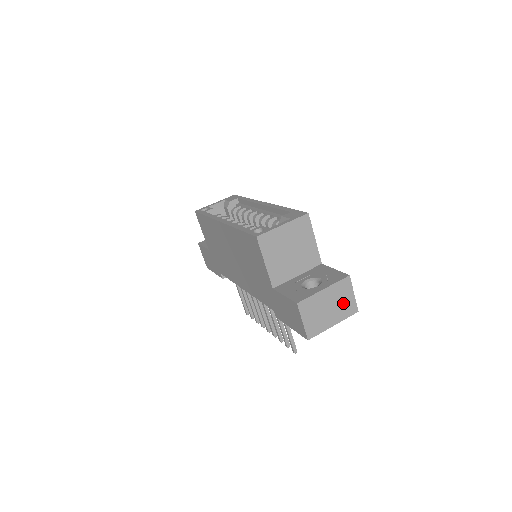
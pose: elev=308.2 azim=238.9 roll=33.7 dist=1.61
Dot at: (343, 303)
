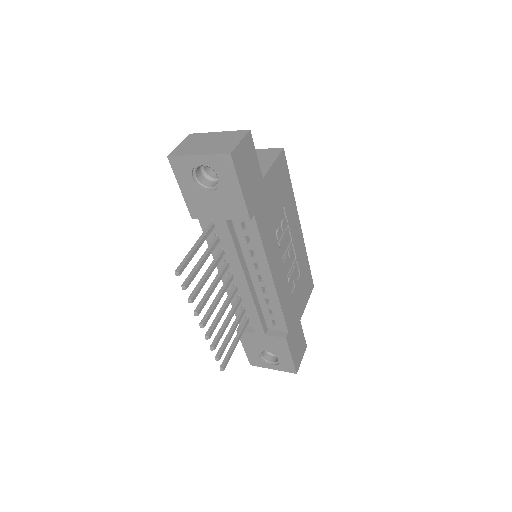
Dot at: (224, 144)
